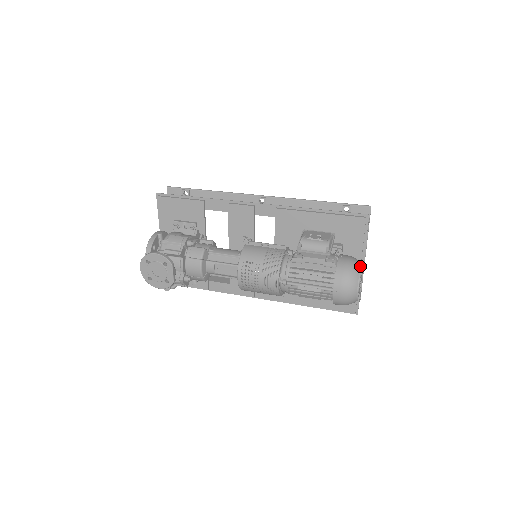
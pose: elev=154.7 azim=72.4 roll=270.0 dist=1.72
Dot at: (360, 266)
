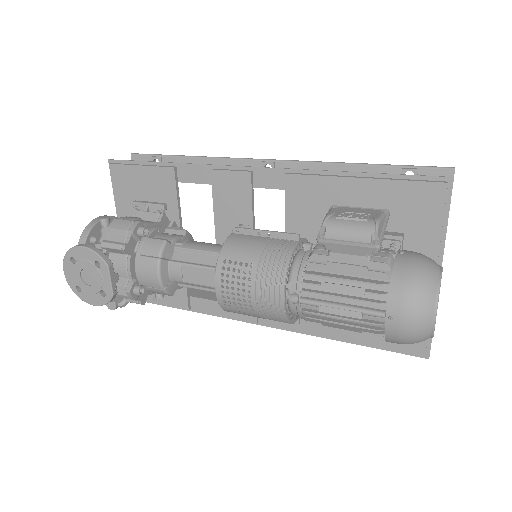
Dot at: (438, 270)
